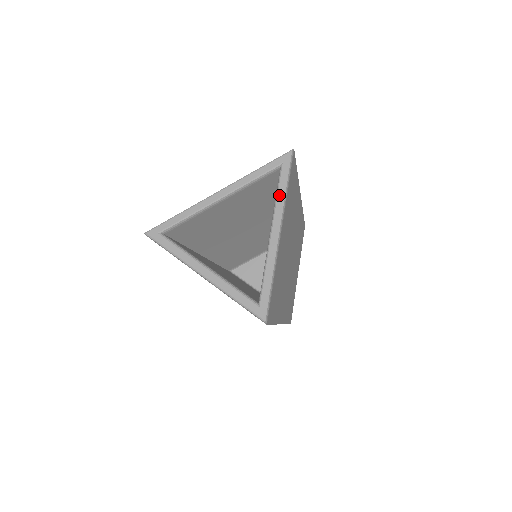
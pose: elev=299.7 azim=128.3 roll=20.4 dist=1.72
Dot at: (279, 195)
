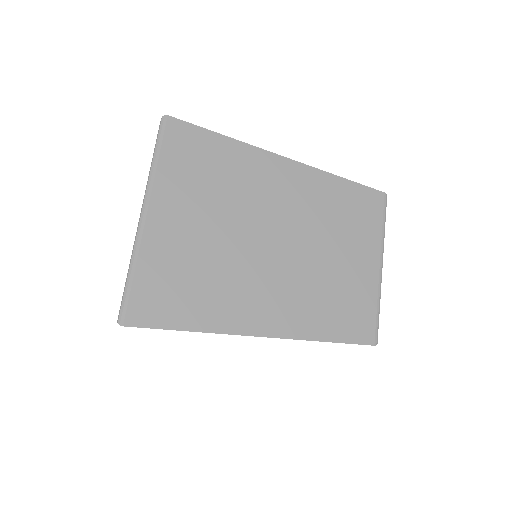
Dot at: (149, 173)
